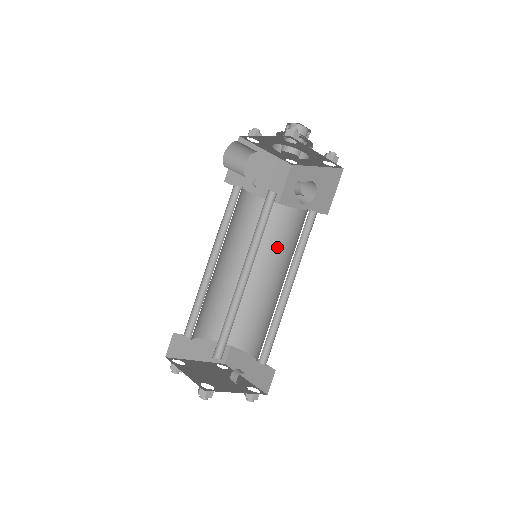
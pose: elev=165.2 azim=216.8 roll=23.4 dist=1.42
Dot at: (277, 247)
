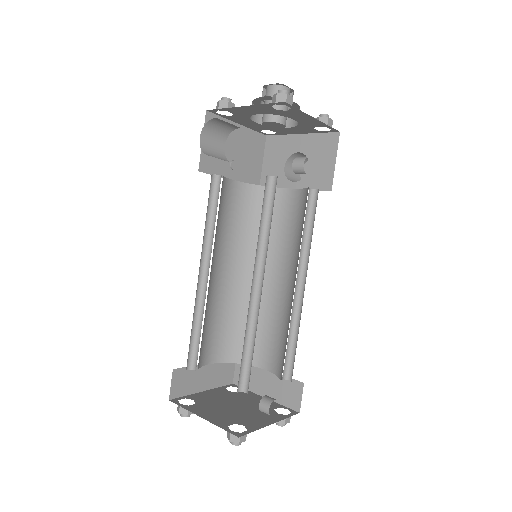
Dot at: (272, 238)
